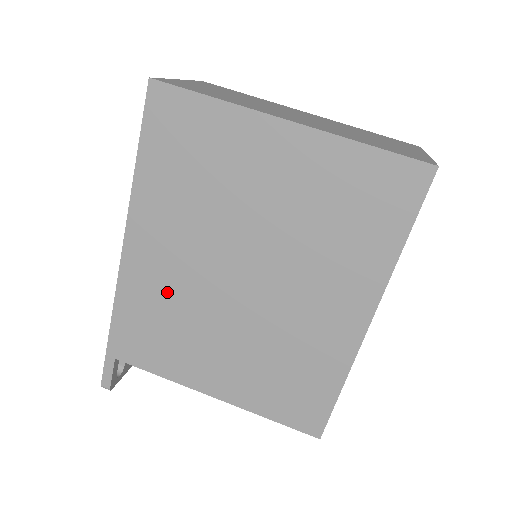
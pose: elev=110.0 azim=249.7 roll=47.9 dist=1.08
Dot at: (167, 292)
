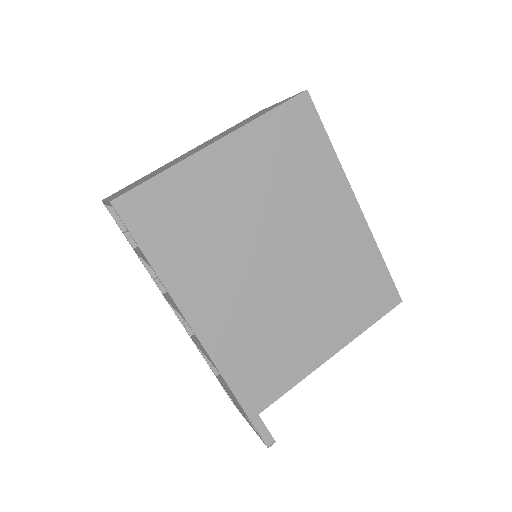
Dot at: (247, 325)
